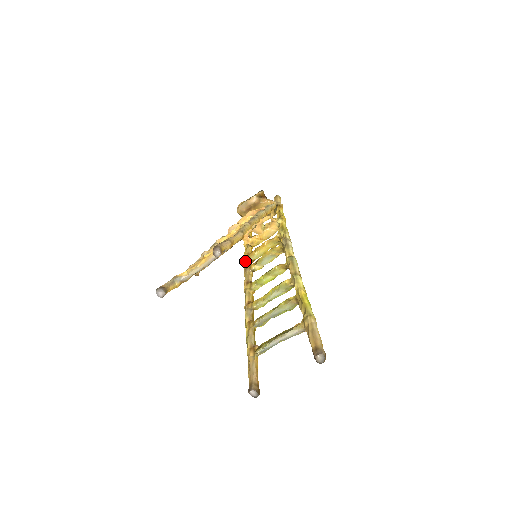
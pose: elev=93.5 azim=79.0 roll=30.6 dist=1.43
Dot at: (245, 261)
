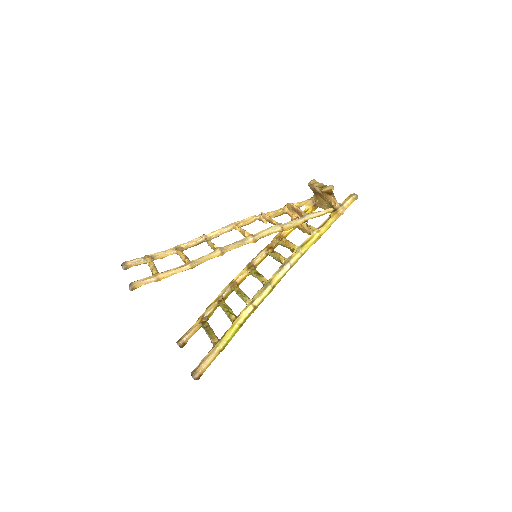
Dot at: (272, 240)
